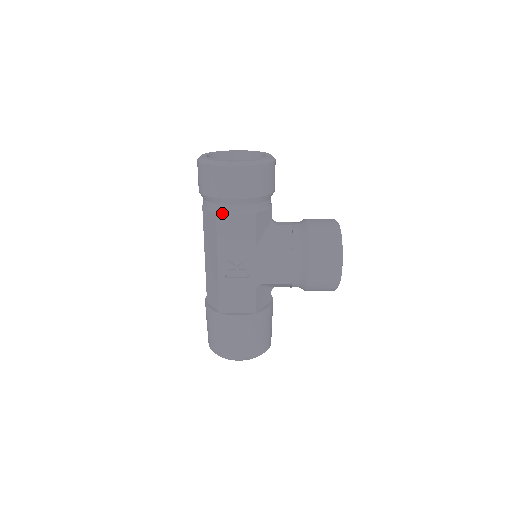
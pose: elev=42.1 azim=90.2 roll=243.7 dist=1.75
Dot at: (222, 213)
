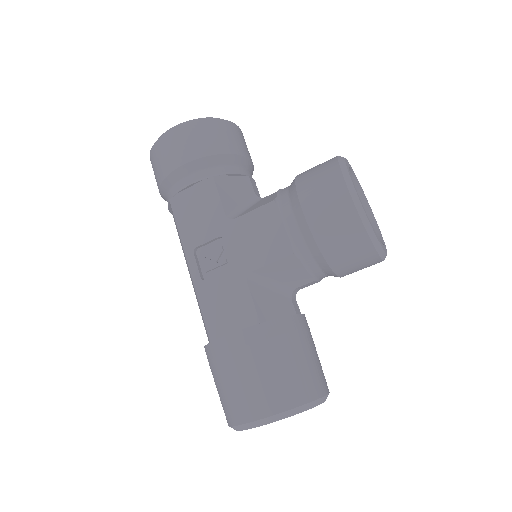
Dot at: (175, 195)
